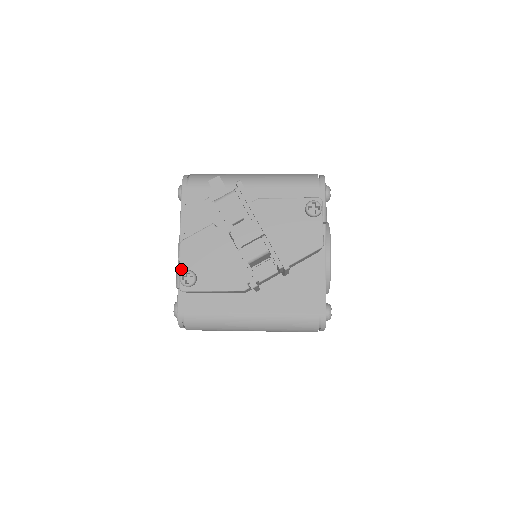
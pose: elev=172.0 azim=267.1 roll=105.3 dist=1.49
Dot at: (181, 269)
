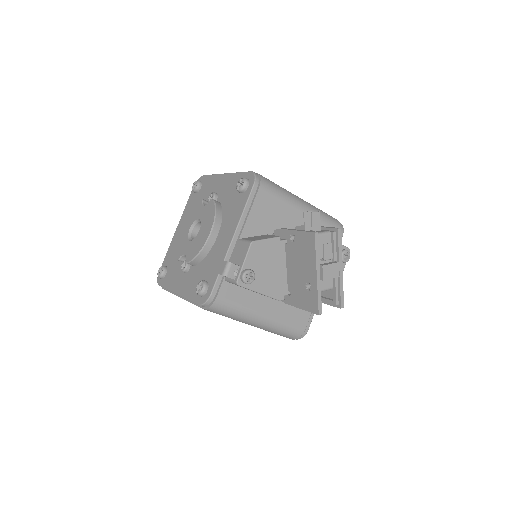
Dot at: (244, 266)
